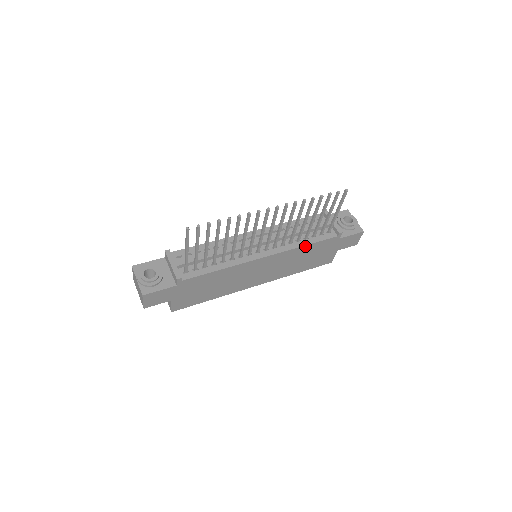
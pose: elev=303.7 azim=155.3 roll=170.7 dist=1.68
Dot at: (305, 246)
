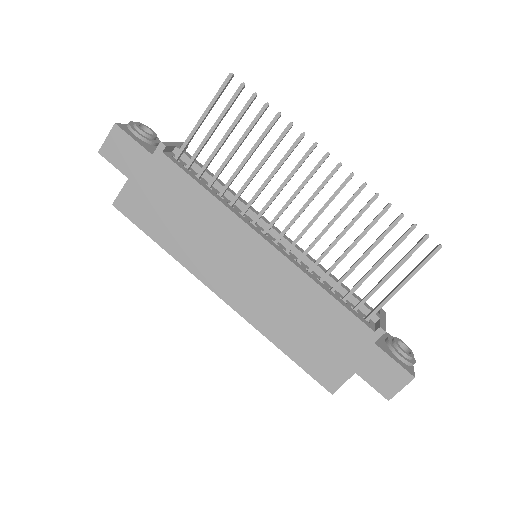
Dot at: (323, 291)
